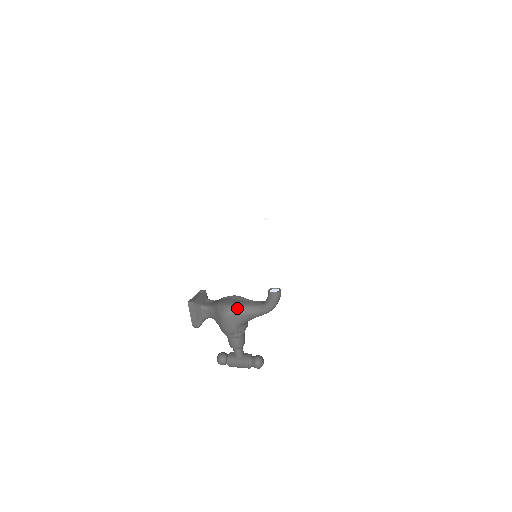
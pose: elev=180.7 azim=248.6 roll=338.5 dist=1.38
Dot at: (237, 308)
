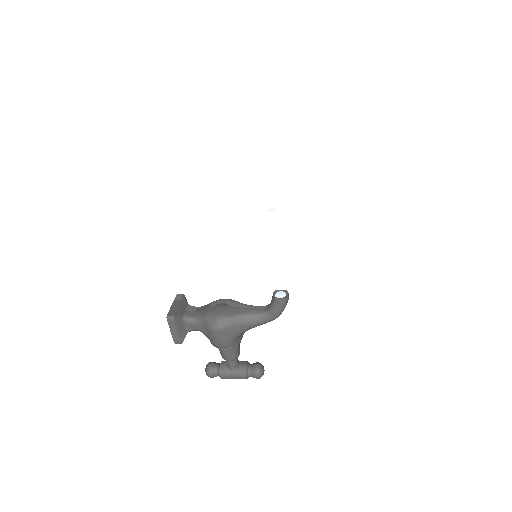
Dot at: (233, 319)
